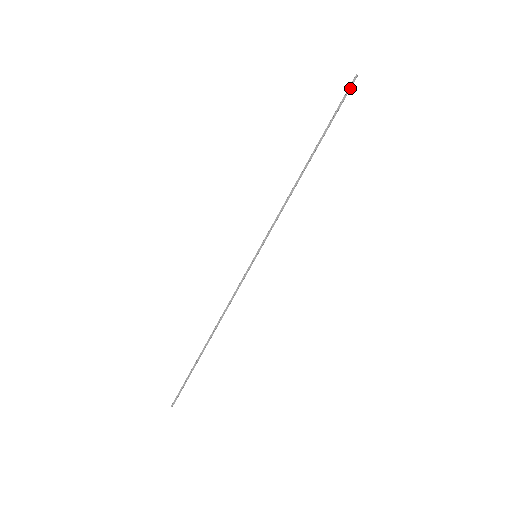
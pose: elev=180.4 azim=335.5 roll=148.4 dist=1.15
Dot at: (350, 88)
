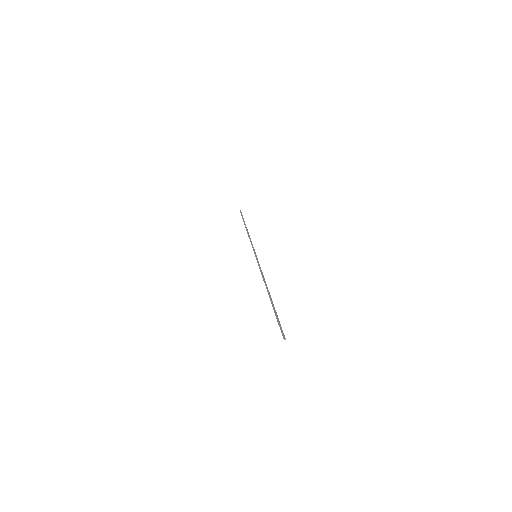
Dot at: (241, 213)
